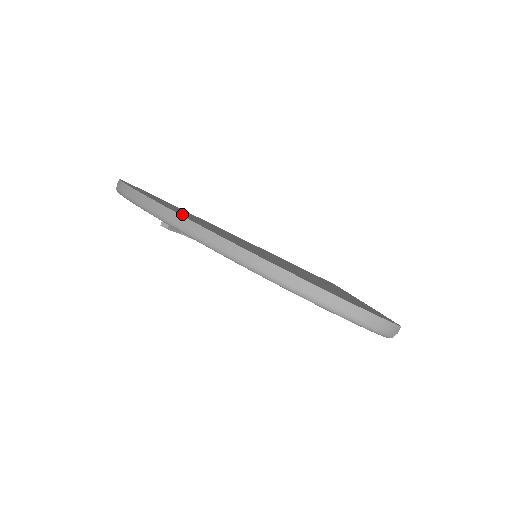
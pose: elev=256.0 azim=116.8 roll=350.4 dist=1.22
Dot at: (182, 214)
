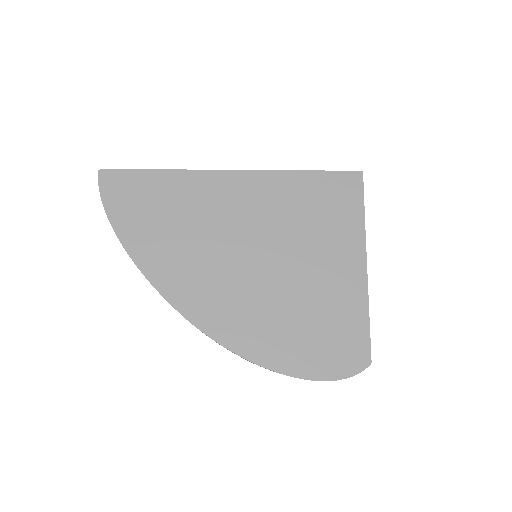
Dot at: (176, 287)
